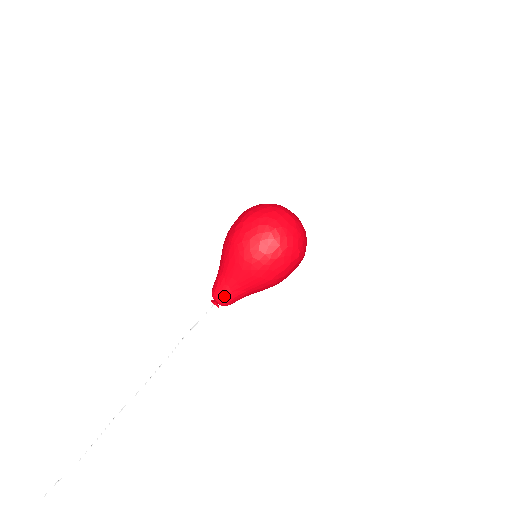
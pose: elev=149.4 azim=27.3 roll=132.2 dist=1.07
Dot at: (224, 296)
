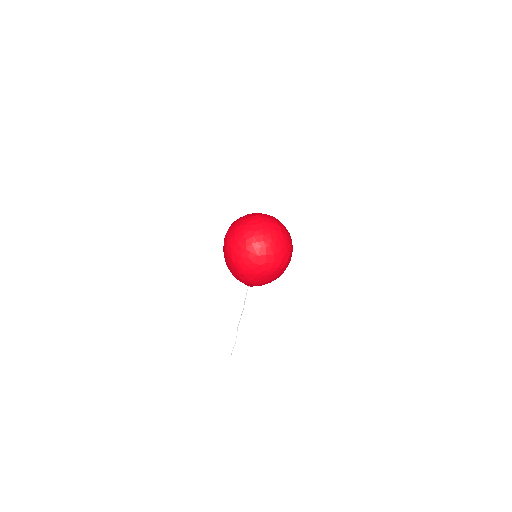
Dot at: occluded
